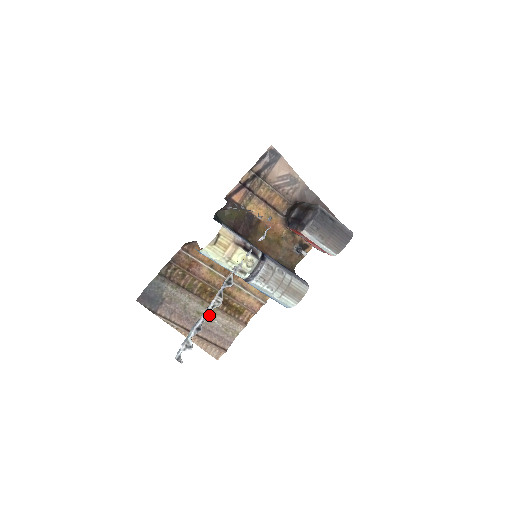
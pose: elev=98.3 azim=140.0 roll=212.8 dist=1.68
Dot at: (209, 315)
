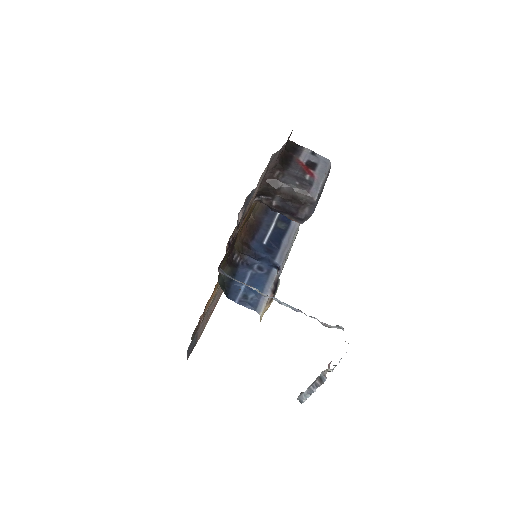
Dot at: occluded
